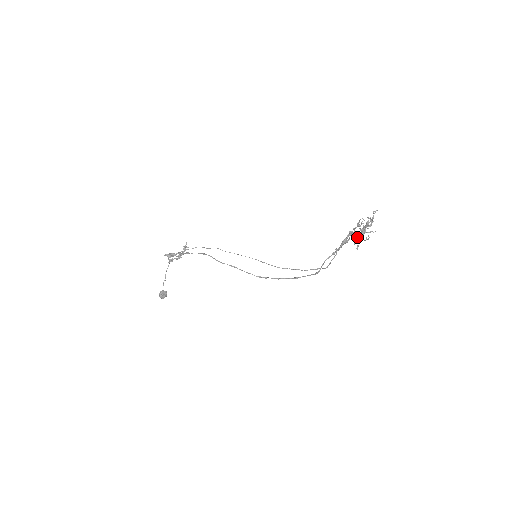
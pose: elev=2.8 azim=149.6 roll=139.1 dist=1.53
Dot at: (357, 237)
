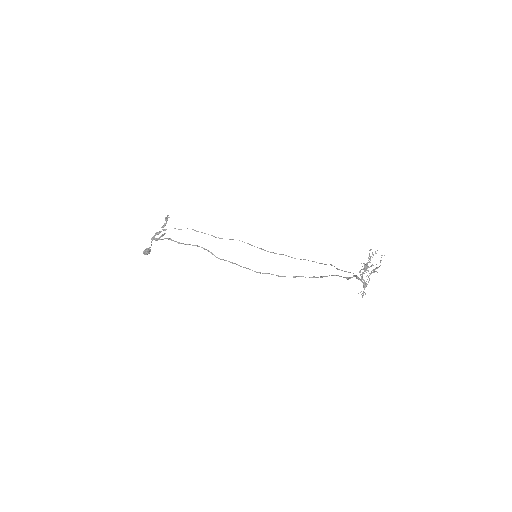
Dot at: (364, 287)
